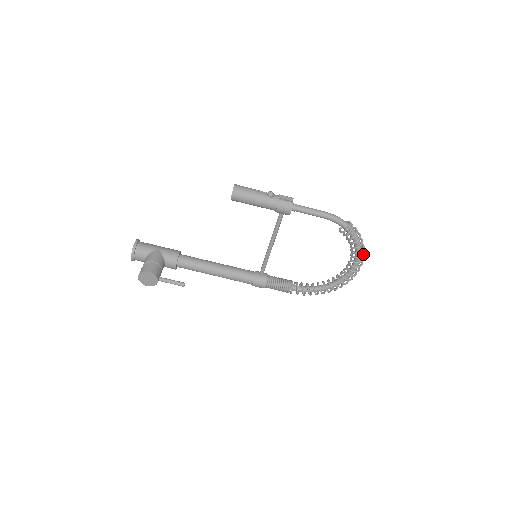
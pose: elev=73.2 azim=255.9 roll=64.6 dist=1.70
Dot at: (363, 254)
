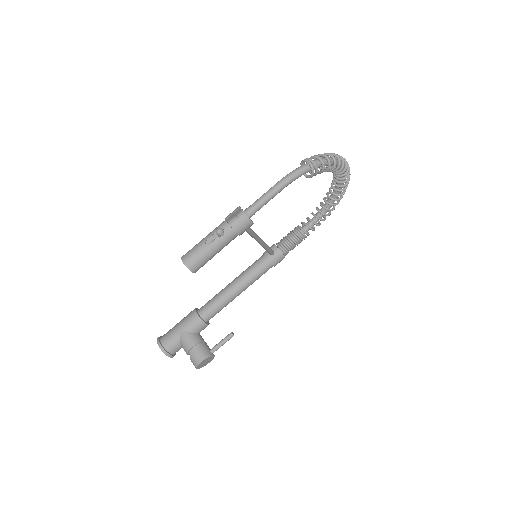
Dot at: (343, 162)
